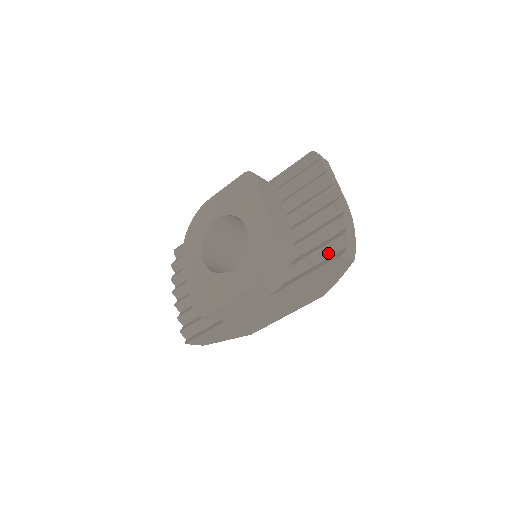
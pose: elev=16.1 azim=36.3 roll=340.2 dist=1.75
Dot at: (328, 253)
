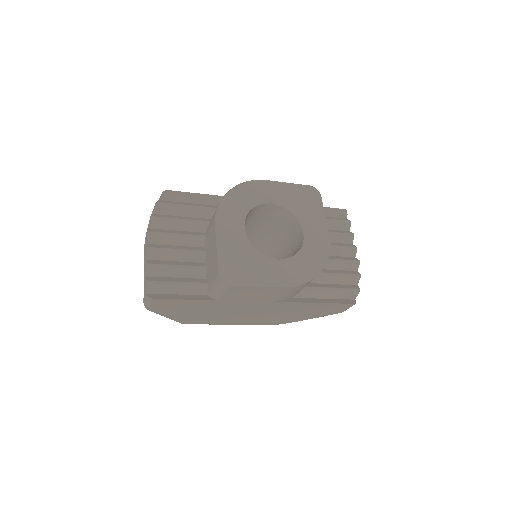
Dot at: (340, 295)
